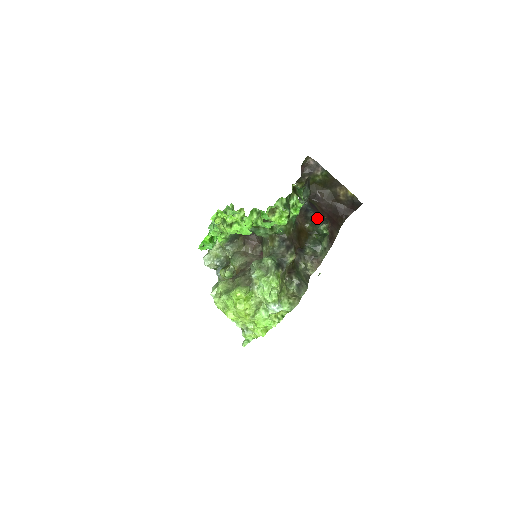
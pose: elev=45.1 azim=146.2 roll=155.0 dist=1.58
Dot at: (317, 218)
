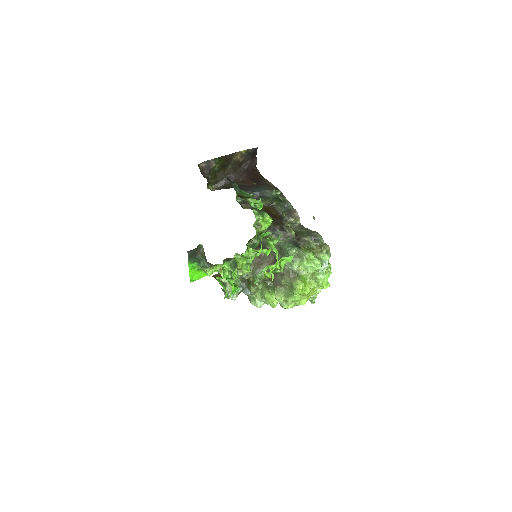
Dot at: (263, 192)
